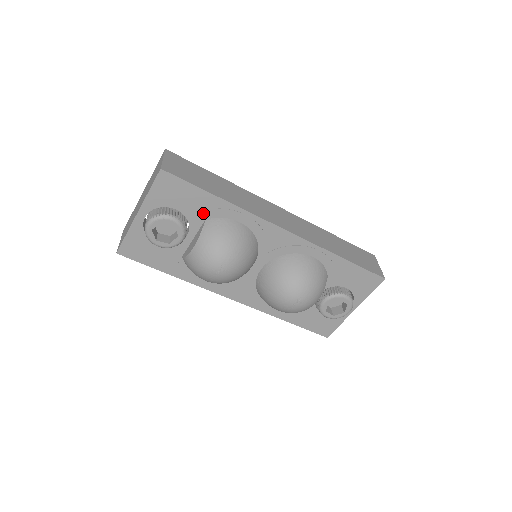
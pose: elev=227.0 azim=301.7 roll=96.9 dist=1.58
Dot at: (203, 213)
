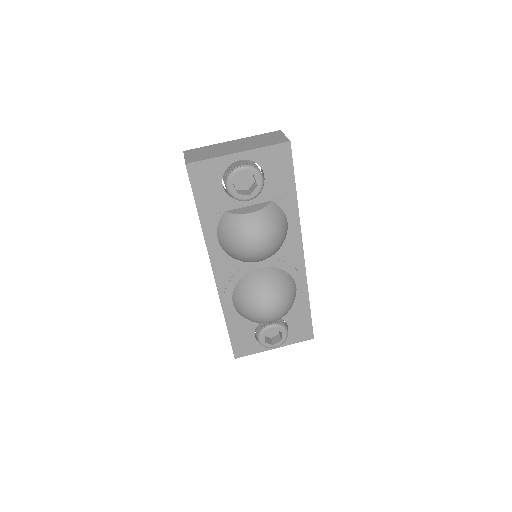
Dot at: (276, 195)
